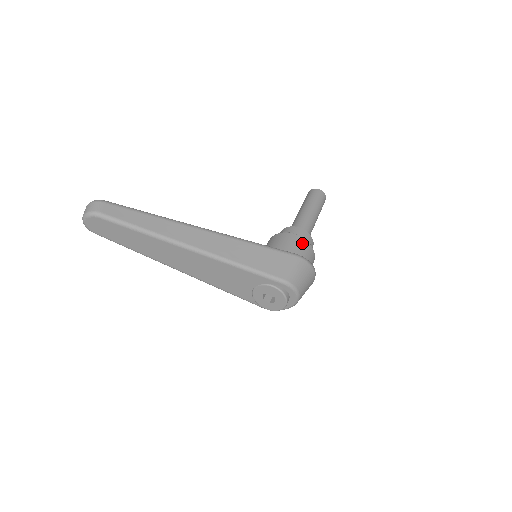
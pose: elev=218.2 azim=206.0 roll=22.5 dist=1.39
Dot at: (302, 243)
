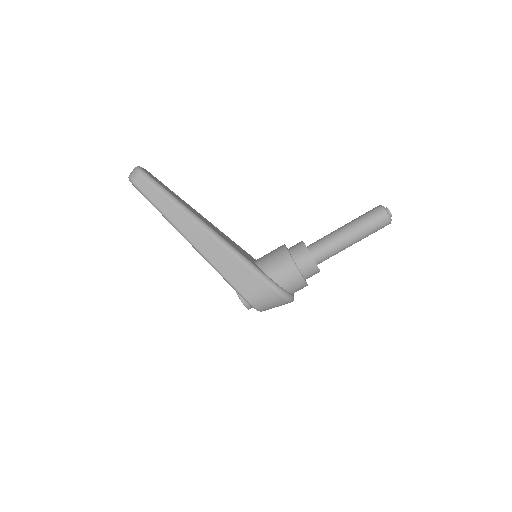
Dot at: (291, 272)
